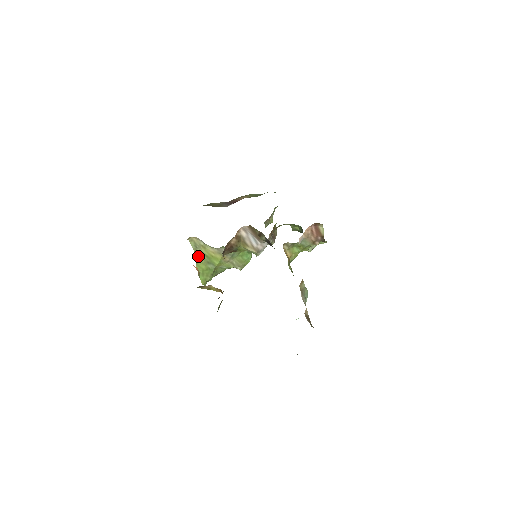
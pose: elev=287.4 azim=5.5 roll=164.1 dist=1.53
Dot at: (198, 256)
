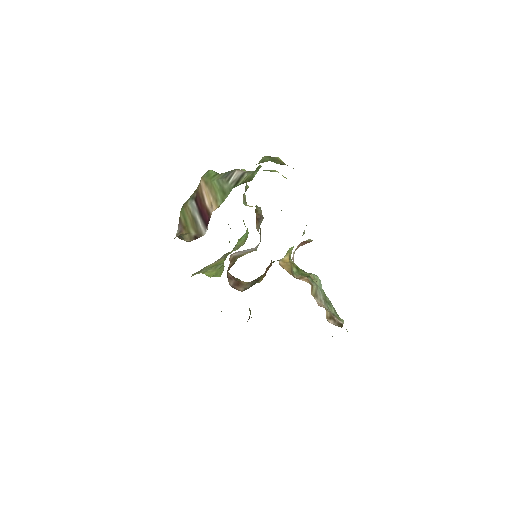
Dot at: (205, 272)
